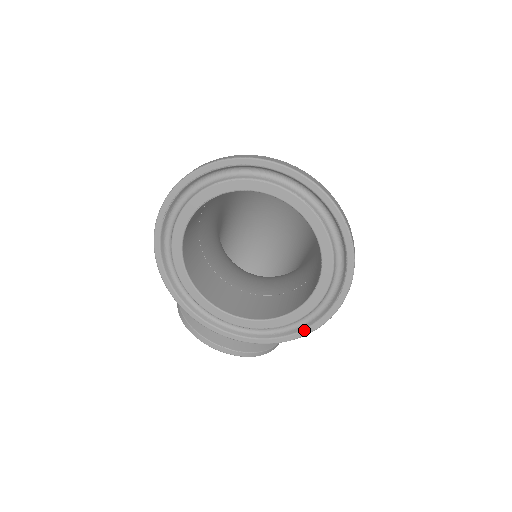
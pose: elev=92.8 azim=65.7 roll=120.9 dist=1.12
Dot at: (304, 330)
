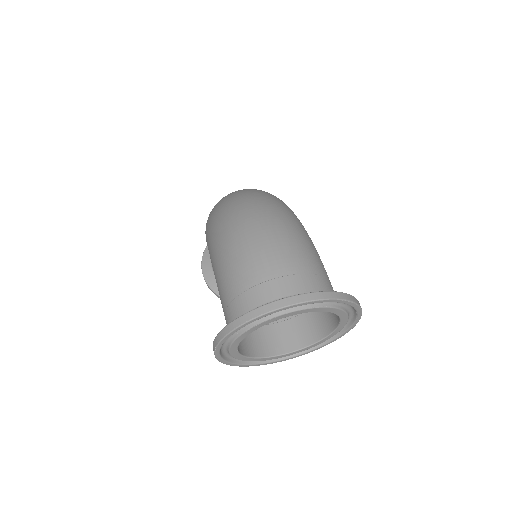
Dot at: (342, 335)
